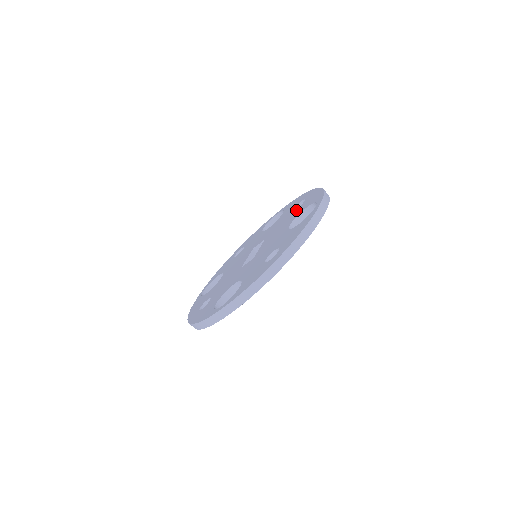
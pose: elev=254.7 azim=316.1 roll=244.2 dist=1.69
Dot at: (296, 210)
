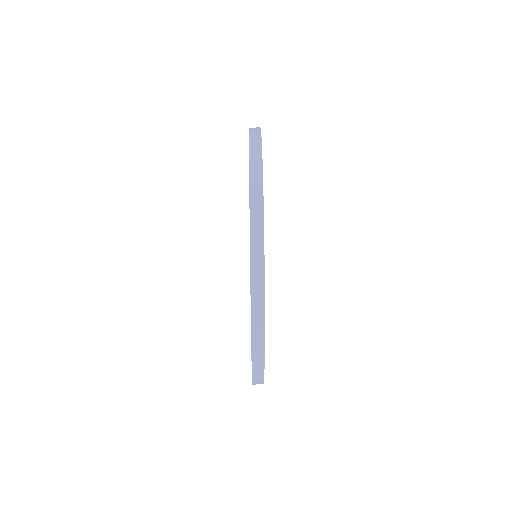
Dot at: occluded
